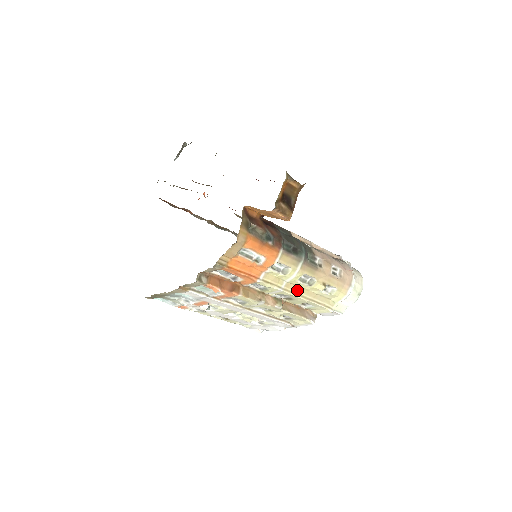
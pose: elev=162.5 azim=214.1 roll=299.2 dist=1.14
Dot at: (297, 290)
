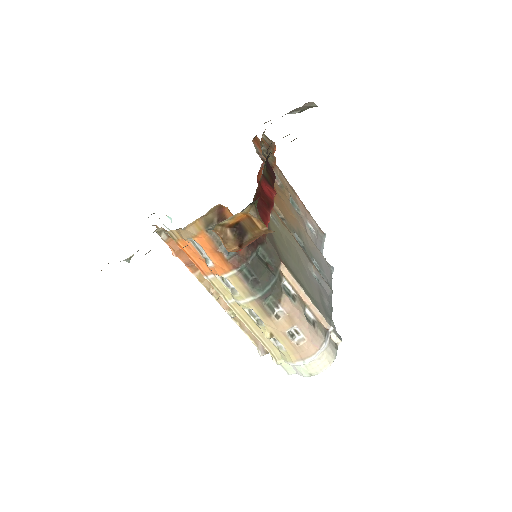
Dot at: (245, 316)
